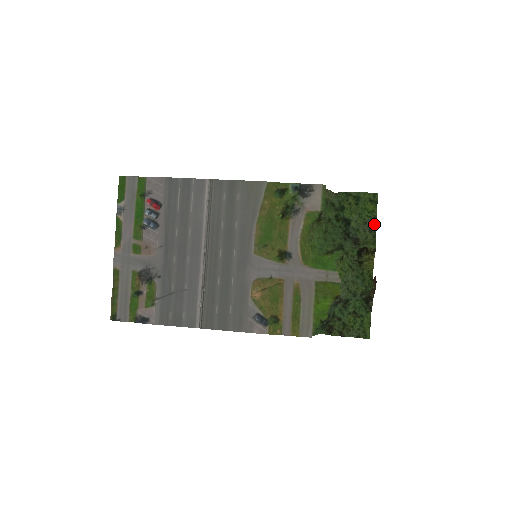
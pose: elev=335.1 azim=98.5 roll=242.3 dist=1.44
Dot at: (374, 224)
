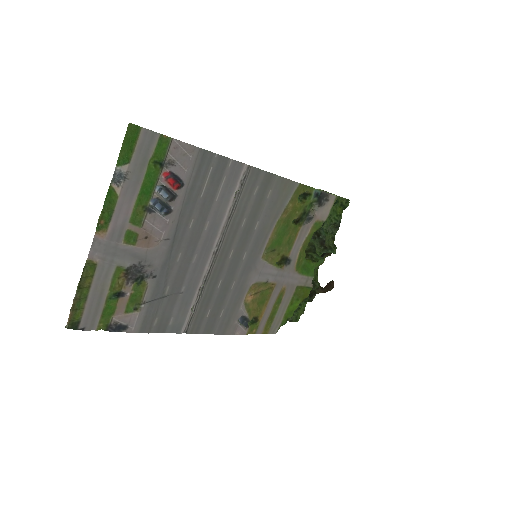
Dot at: (338, 228)
